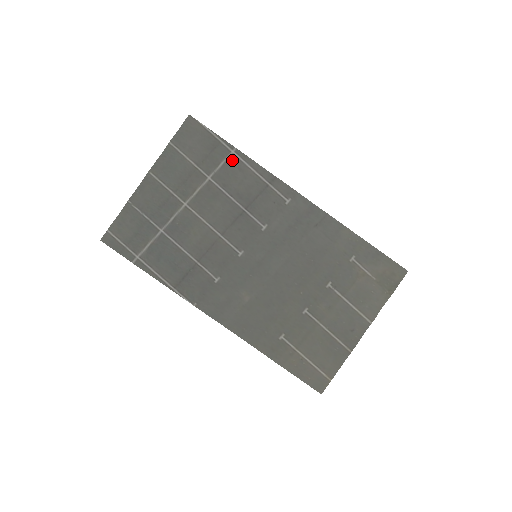
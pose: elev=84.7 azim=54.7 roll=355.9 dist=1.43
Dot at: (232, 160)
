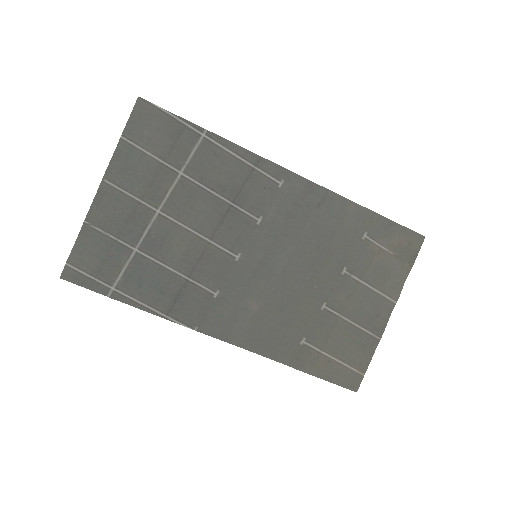
Dot at: (204, 146)
